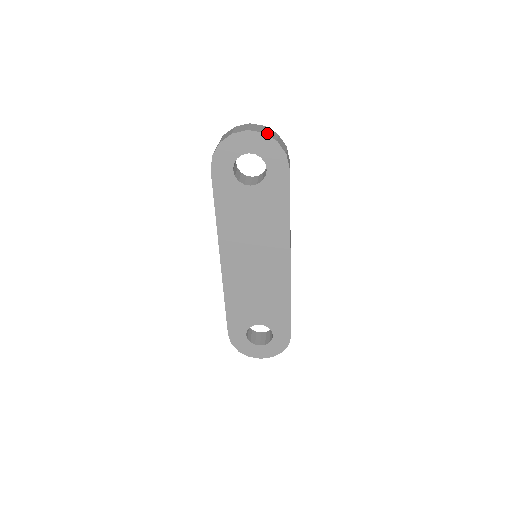
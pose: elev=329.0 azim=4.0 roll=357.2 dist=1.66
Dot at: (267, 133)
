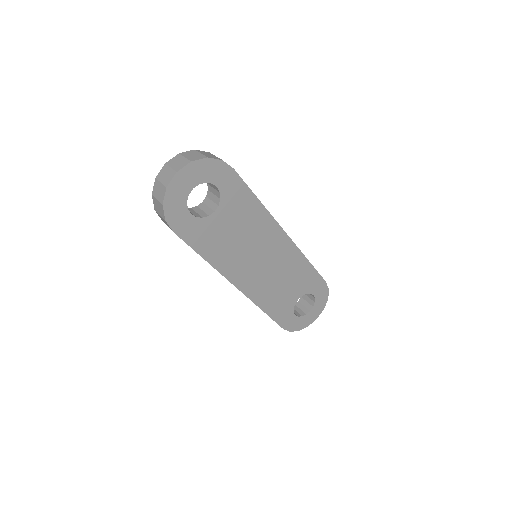
Dot at: (192, 159)
